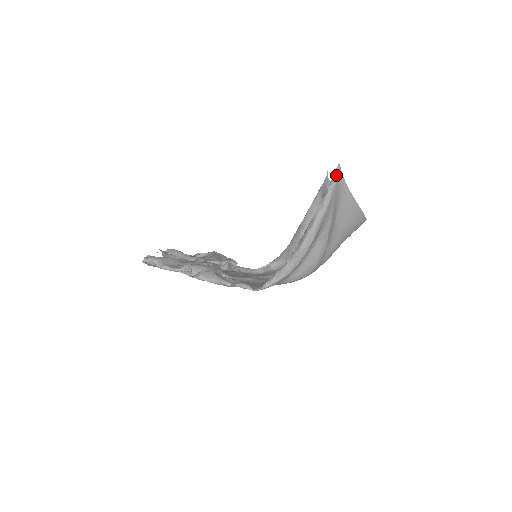
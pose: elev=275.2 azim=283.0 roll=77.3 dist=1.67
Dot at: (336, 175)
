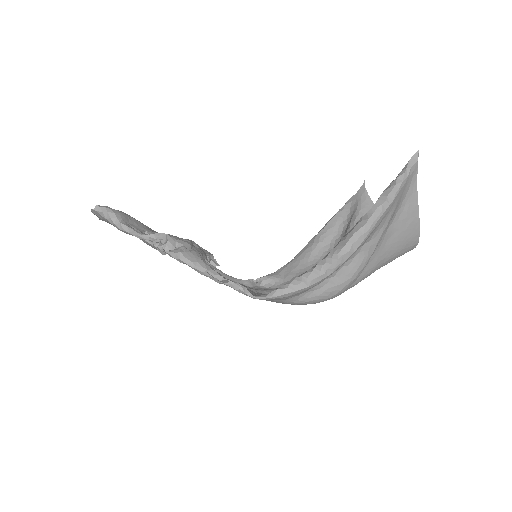
Dot at: (411, 165)
